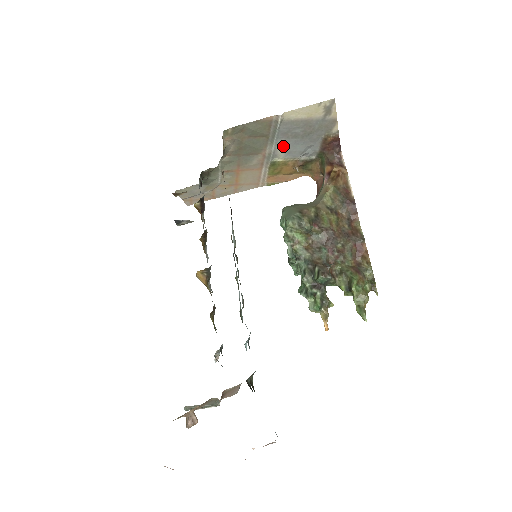
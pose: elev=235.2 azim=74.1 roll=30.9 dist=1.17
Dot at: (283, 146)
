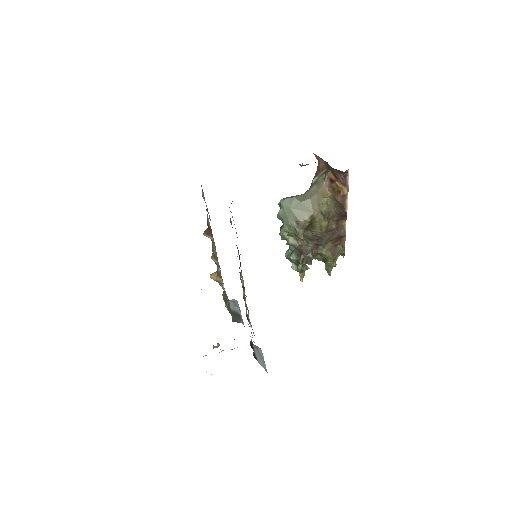
Dot at: occluded
